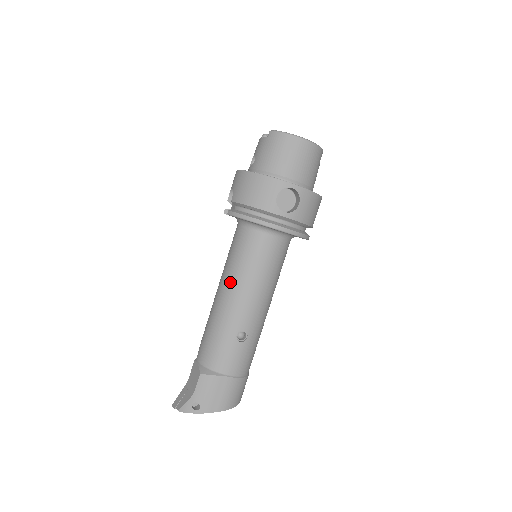
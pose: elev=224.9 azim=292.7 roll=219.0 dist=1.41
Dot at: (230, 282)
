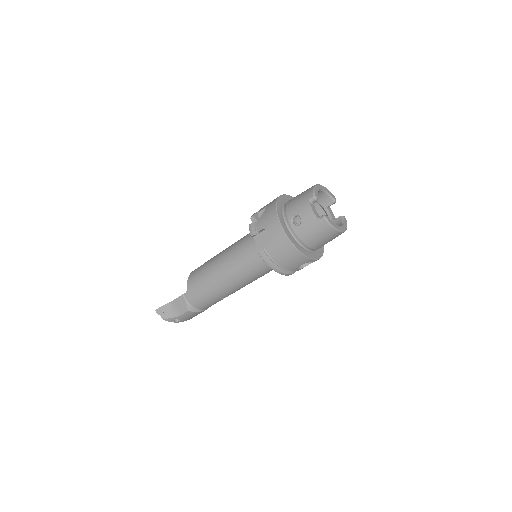
Dot at: (234, 278)
